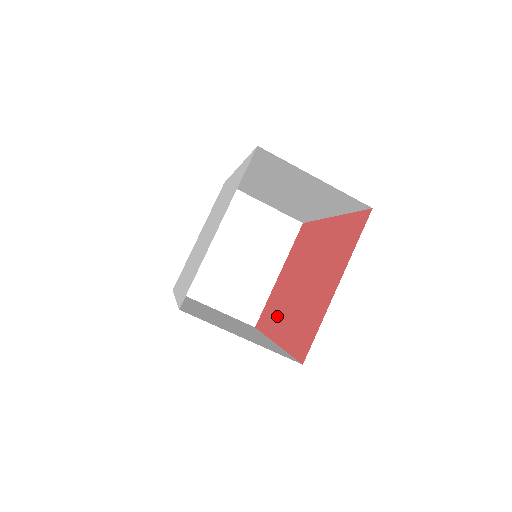
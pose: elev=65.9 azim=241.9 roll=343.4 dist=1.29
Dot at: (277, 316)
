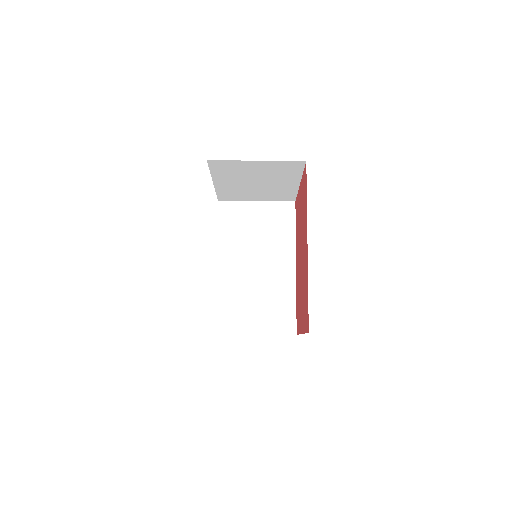
Dot at: (305, 272)
